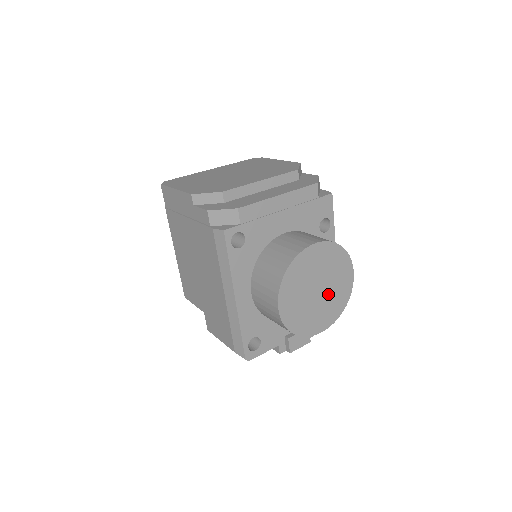
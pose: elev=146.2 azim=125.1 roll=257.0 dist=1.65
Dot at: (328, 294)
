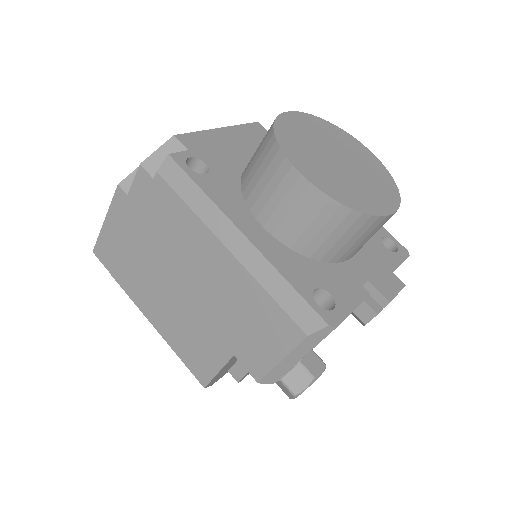
Dot at: (358, 168)
